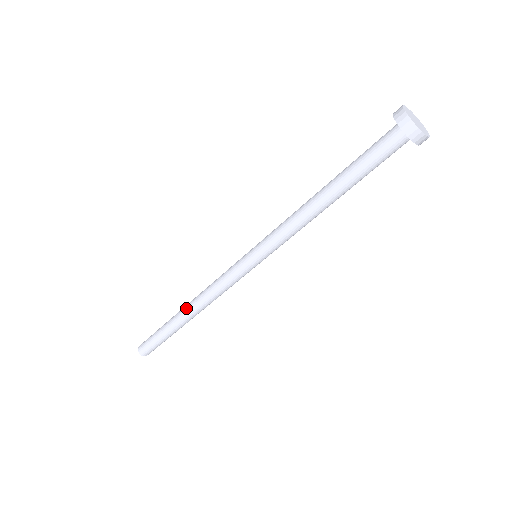
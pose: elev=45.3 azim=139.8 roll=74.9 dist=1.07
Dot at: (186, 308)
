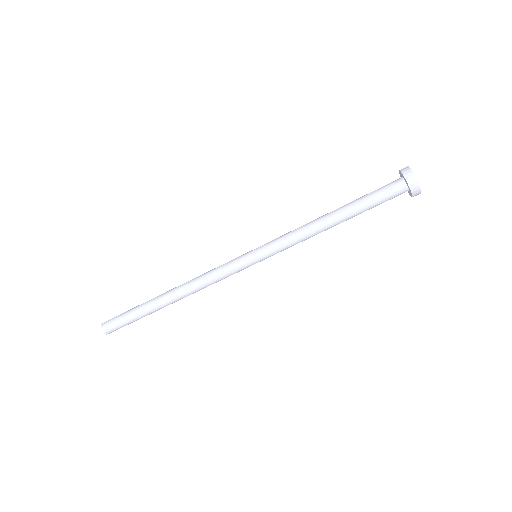
Dot at: (172, 290)
